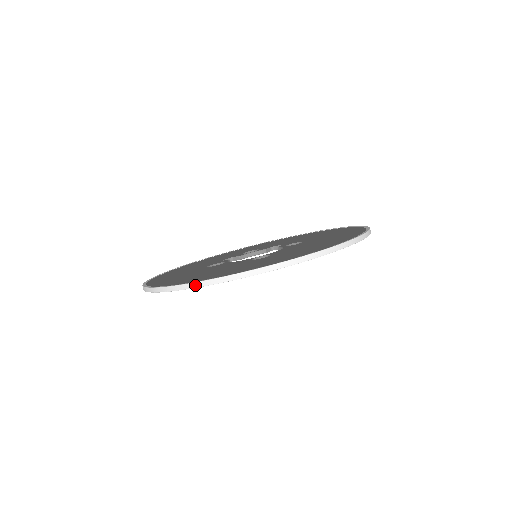
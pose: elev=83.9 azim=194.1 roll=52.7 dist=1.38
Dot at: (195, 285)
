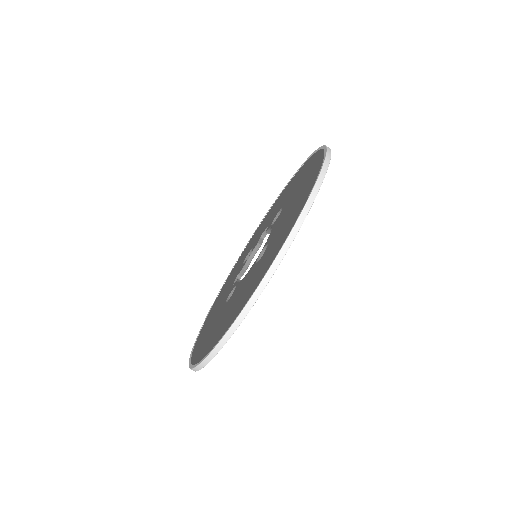
Dot at: (232, 330)
